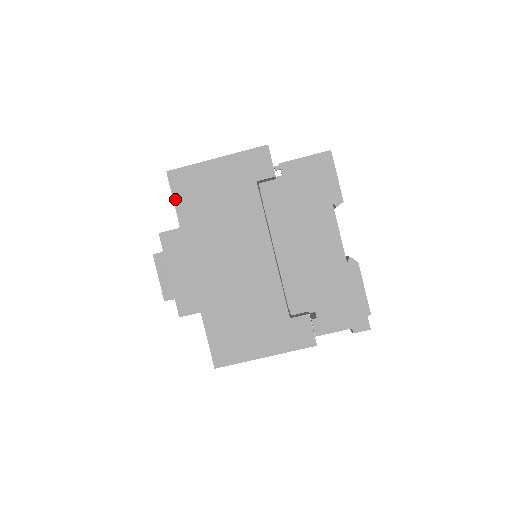
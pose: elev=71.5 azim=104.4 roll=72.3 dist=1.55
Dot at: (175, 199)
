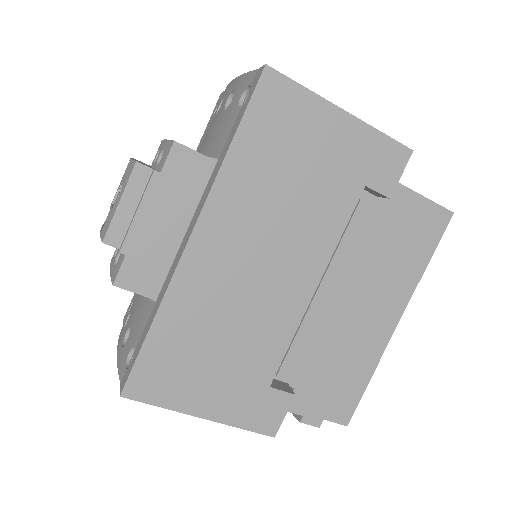
Dot at: (247, 116)
